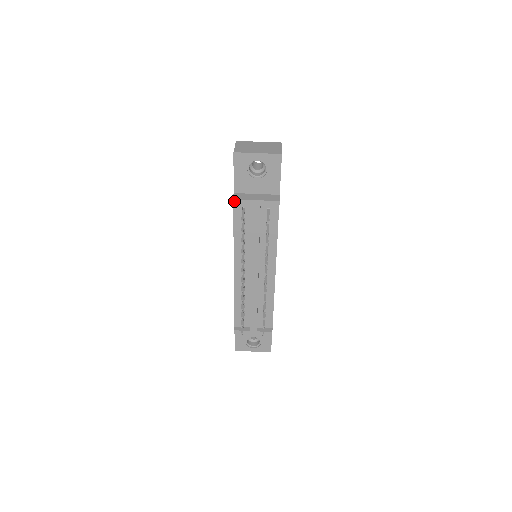
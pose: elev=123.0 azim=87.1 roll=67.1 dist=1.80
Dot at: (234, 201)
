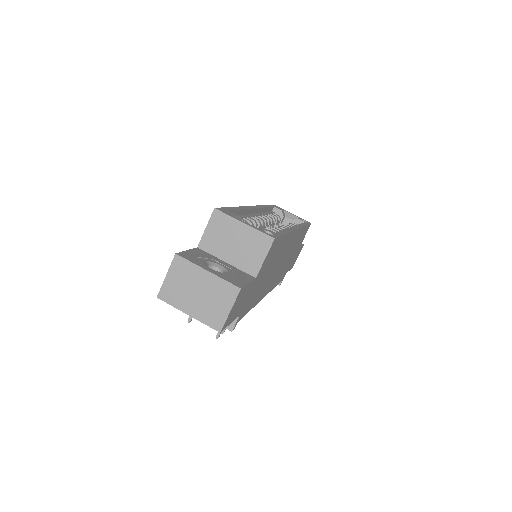
Dot at: occluded
